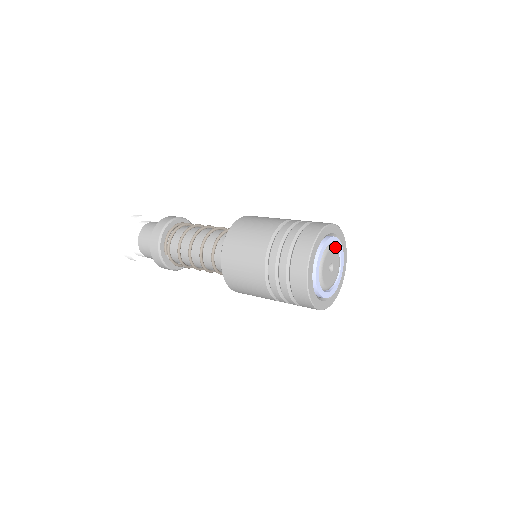
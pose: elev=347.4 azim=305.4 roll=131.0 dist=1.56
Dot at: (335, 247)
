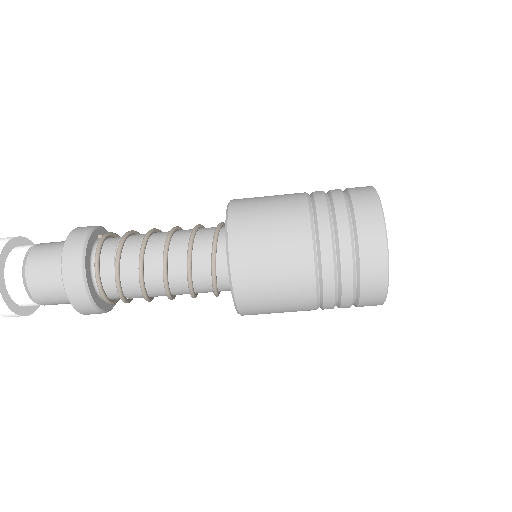
Dot at: occluded
